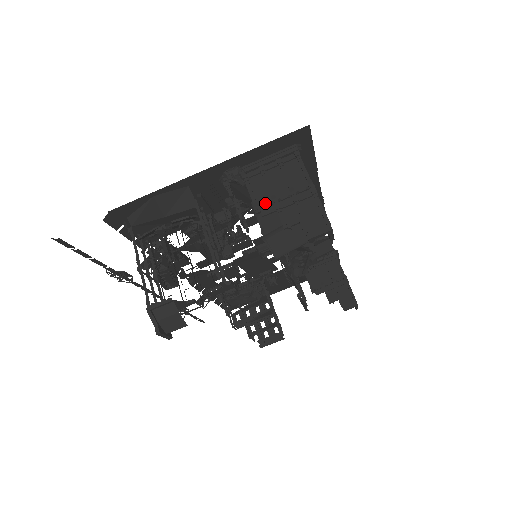
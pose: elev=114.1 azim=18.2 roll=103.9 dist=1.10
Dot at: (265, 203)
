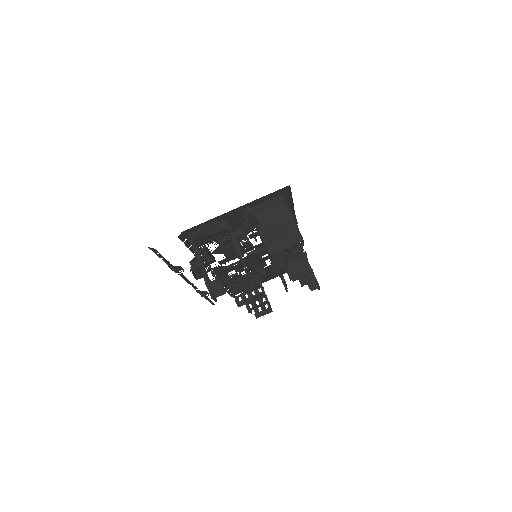
Dot at: (267, 226)
